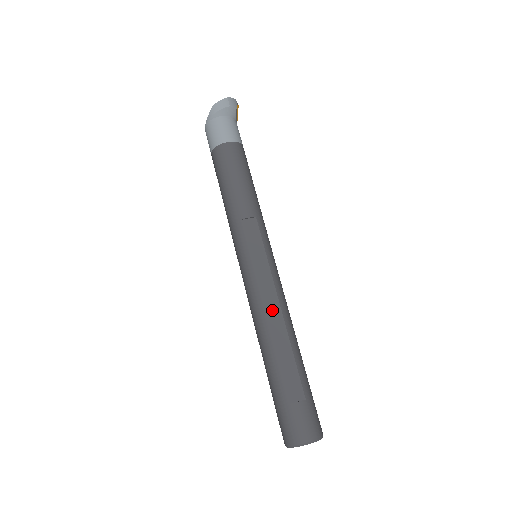
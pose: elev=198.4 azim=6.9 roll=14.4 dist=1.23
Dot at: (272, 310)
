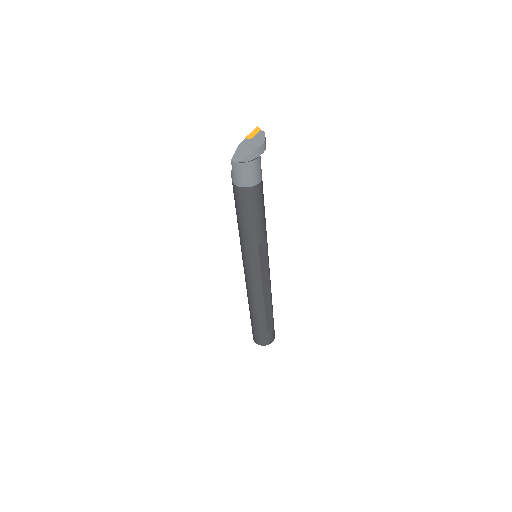
Dot at: (267, 292)
